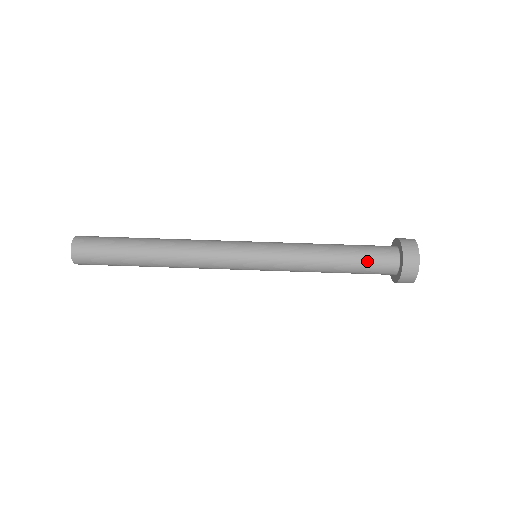
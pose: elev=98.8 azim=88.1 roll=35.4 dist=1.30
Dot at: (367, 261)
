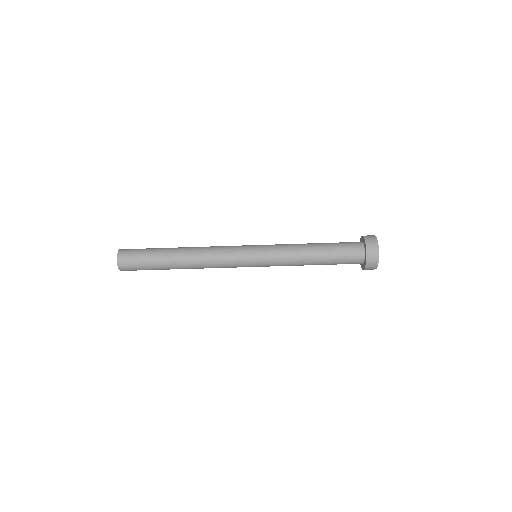
Dot at: (340, 252)
